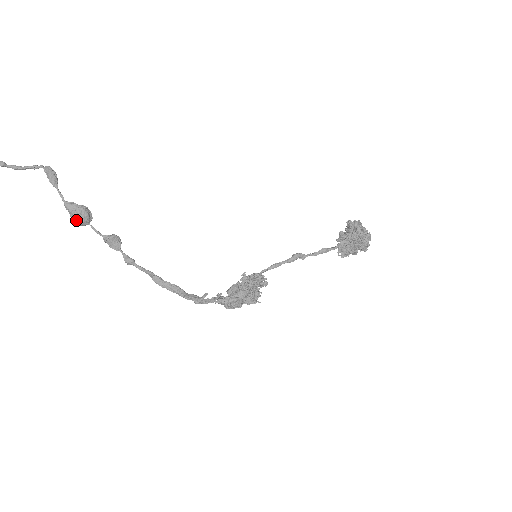
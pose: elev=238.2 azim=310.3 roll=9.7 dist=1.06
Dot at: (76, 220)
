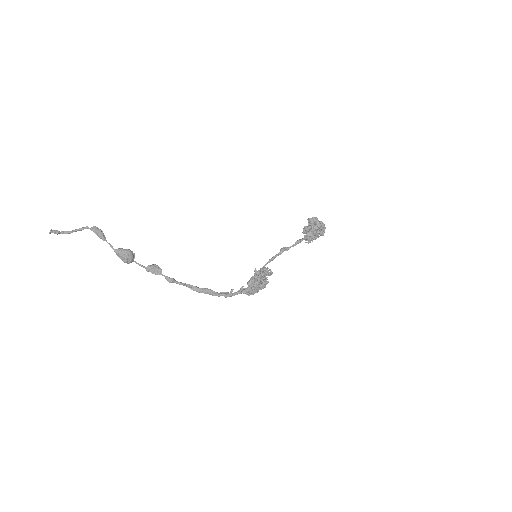
Dot at: (125, 260)
